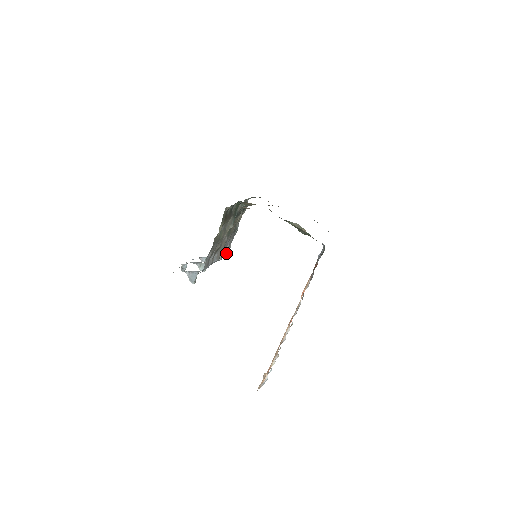
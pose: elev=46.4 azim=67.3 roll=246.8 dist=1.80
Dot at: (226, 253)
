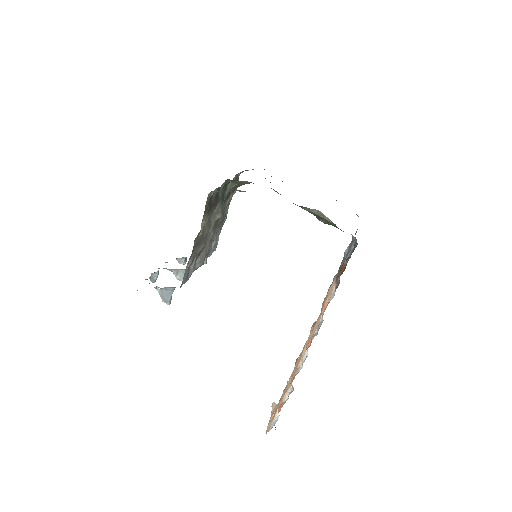
Dot at: (213, 251)
